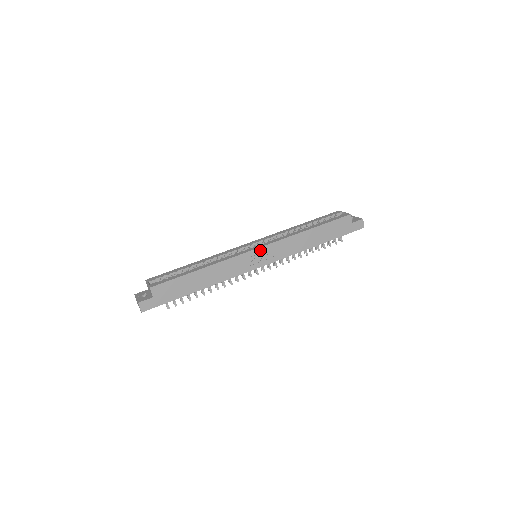
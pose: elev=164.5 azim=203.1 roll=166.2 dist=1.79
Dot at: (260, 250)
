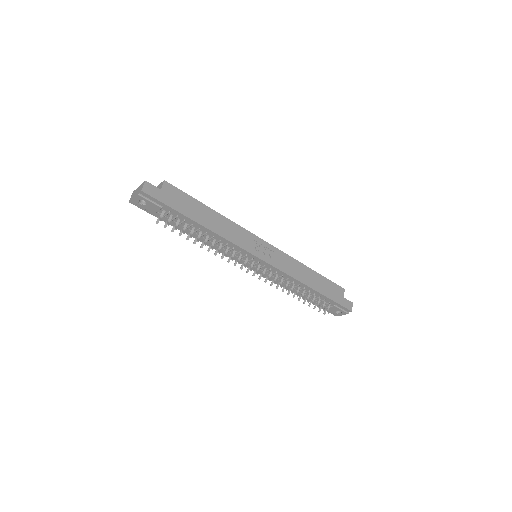
Dot at: (267, 245)
